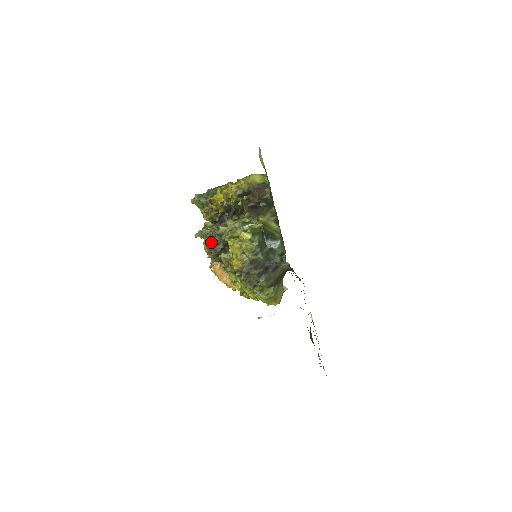
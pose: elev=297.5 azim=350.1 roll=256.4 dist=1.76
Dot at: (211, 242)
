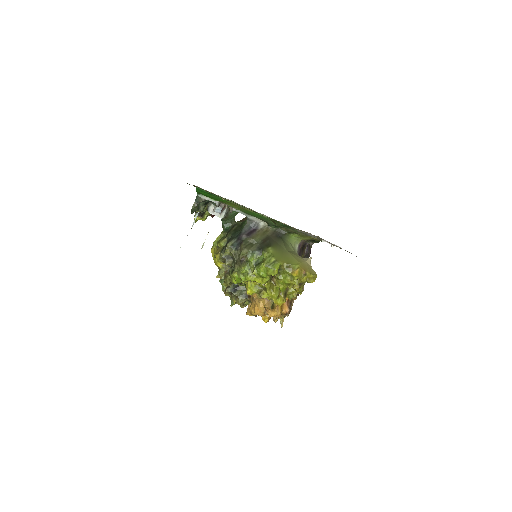
Dot at: occluded
